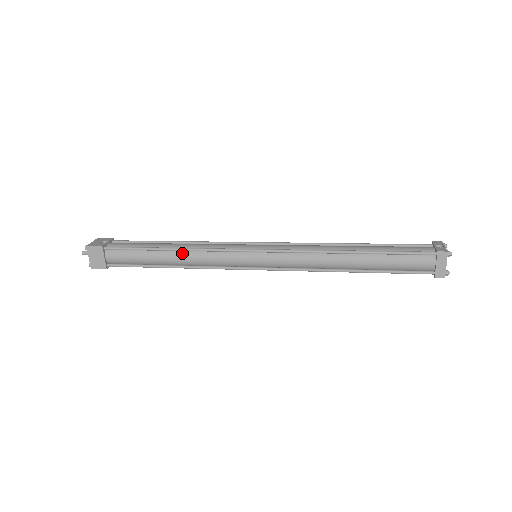
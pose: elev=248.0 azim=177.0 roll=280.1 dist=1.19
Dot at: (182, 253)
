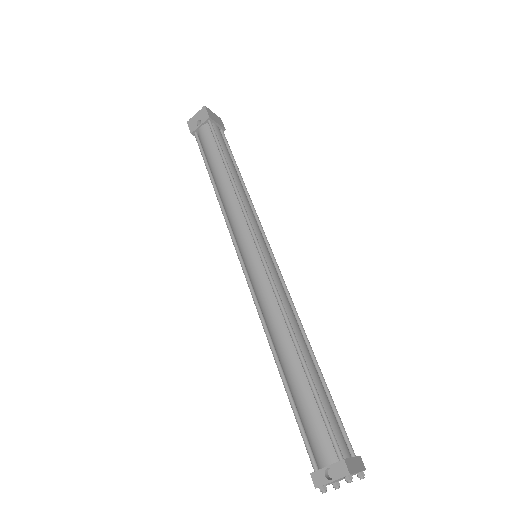
Dot at: (220, 196)
